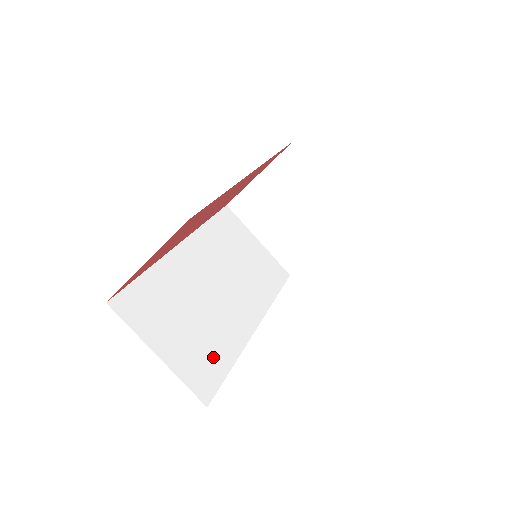
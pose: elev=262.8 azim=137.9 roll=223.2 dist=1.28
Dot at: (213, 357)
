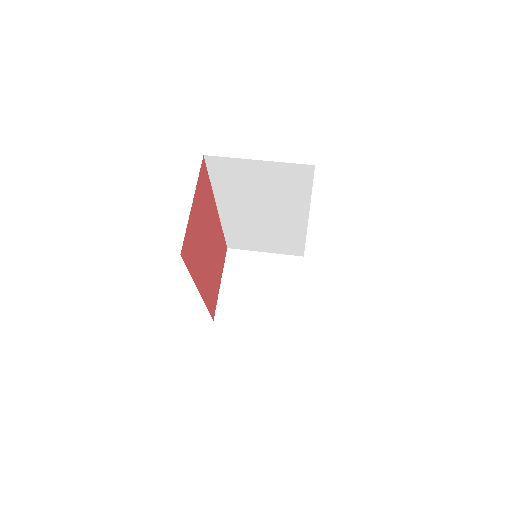
Dot at: occluded
